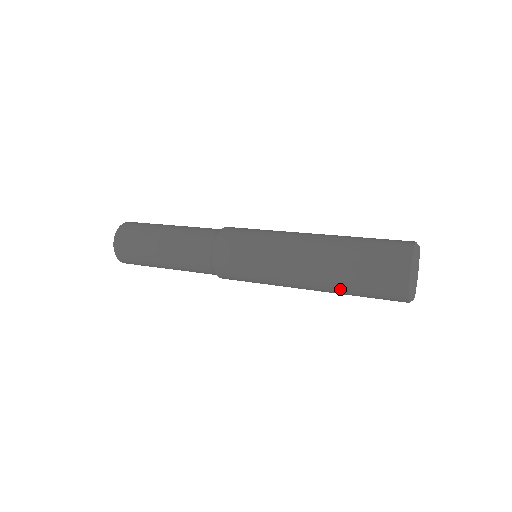
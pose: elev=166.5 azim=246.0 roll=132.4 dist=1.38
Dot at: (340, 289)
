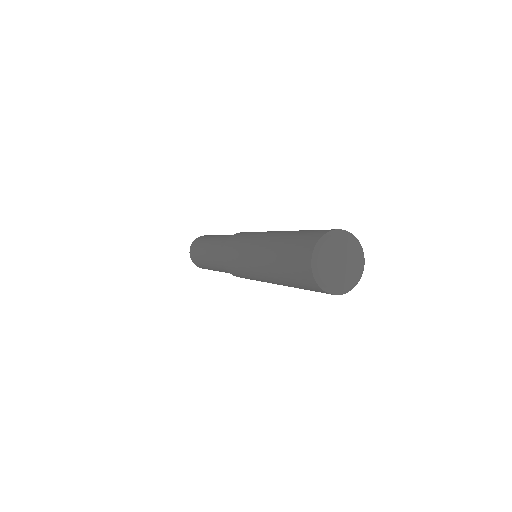
Dot at: (290, 286)
